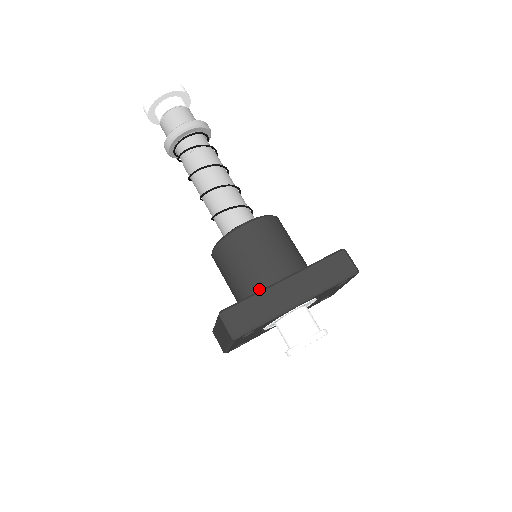
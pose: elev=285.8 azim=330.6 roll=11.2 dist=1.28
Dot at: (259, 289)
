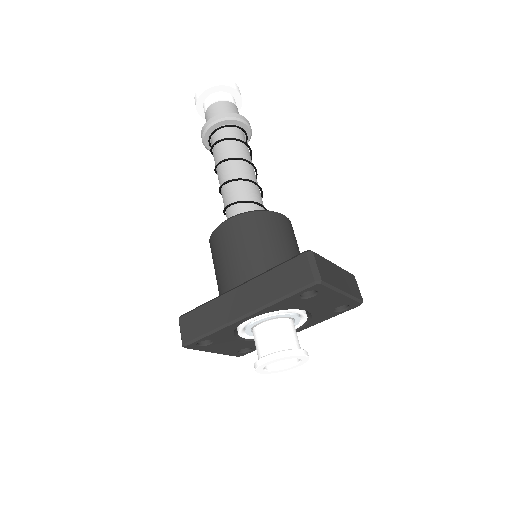
Dot at: occluded
